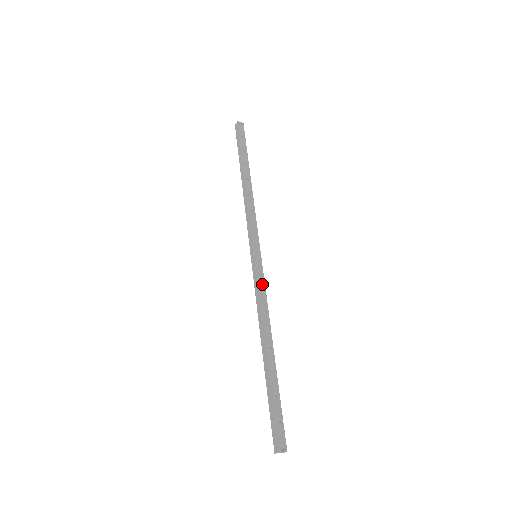
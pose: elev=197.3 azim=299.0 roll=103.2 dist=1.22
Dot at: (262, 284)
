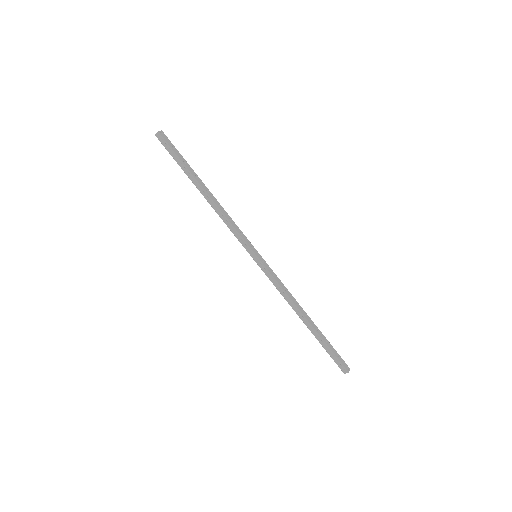
Dot at: (274, 276)
